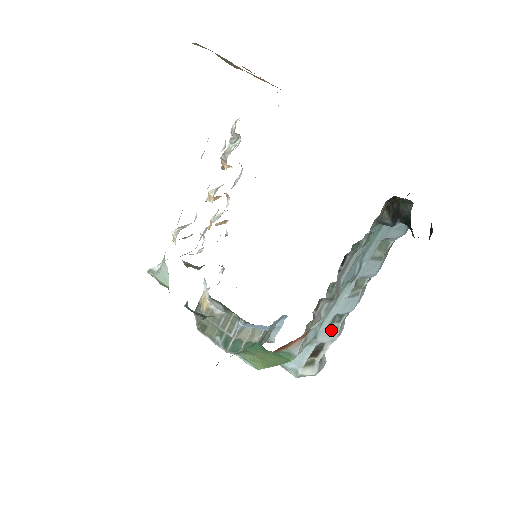
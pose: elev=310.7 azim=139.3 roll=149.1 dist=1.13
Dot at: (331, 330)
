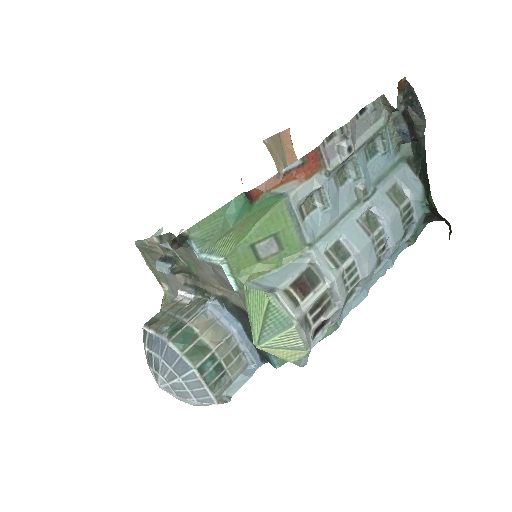
Dot at: (330, 260)
